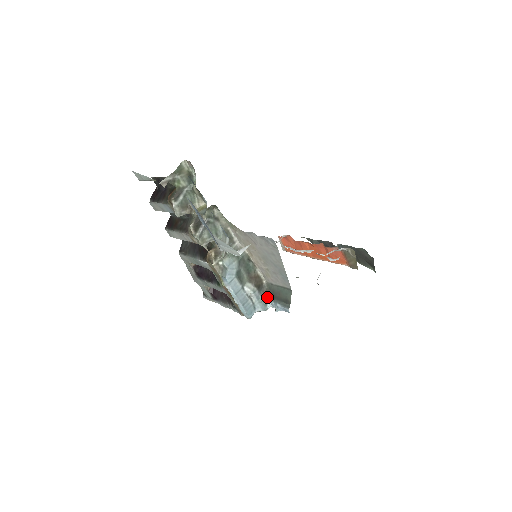
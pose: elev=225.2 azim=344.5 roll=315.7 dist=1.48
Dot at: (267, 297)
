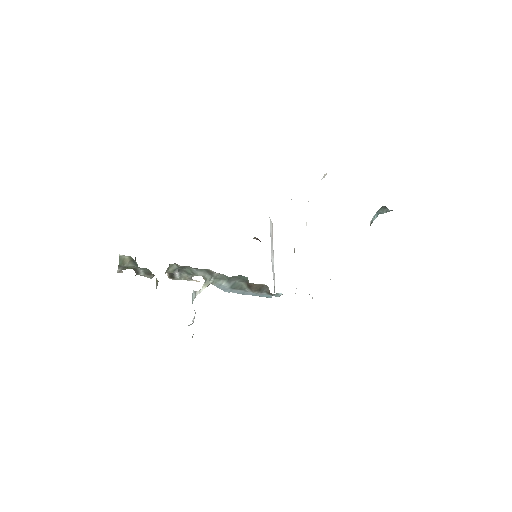
Dot at: (273, 294)
